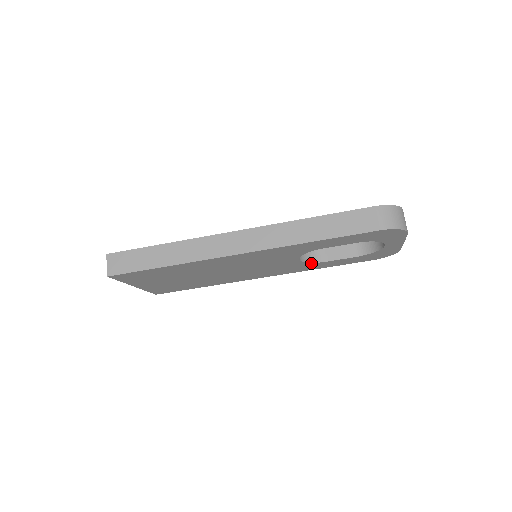
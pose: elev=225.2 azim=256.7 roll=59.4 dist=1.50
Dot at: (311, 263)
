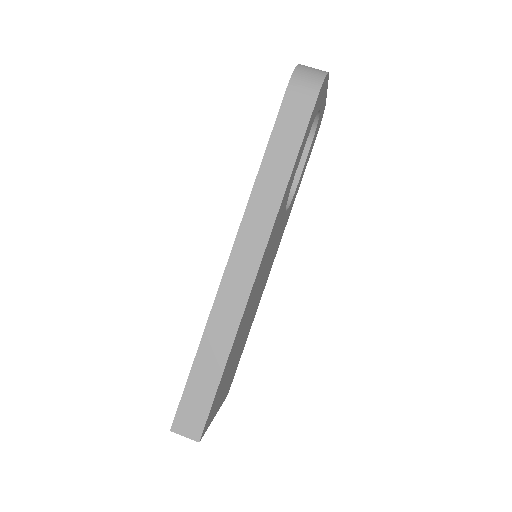
Dot at: (291, 202)
